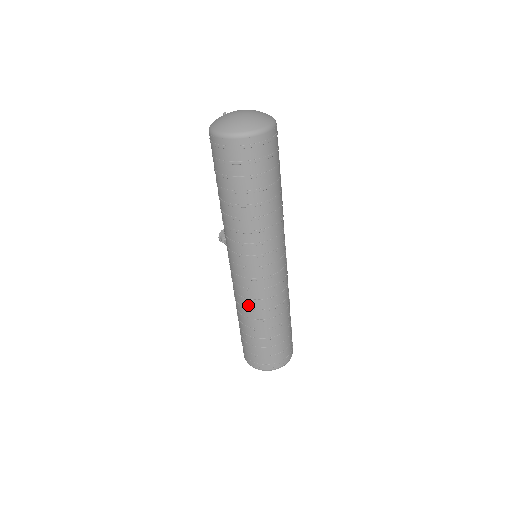
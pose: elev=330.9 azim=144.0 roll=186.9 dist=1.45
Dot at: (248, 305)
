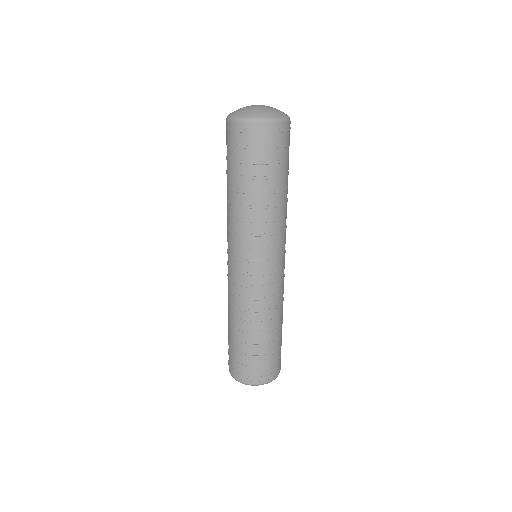
Dot at: (232, 299)
